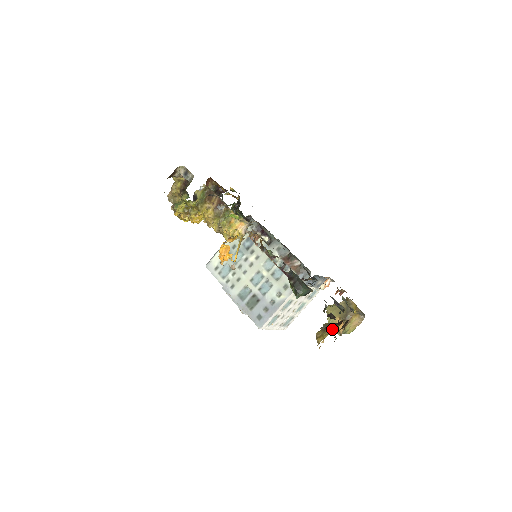
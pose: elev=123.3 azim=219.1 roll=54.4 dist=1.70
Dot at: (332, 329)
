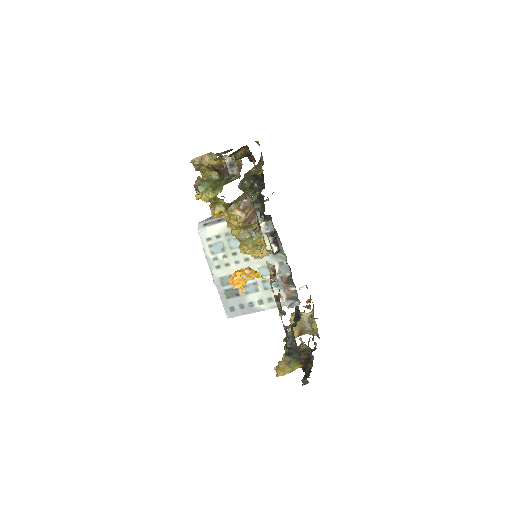
Dot at: (295, 368)
